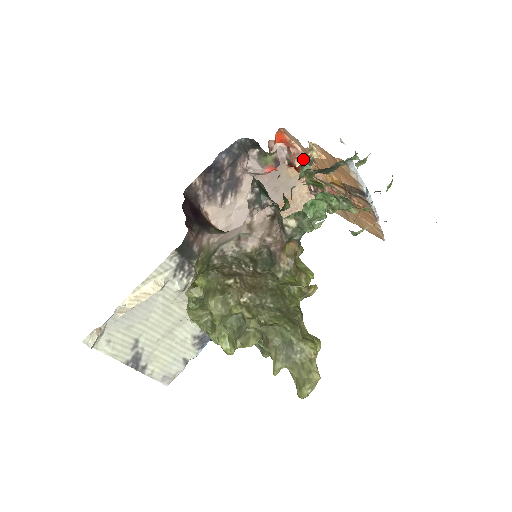
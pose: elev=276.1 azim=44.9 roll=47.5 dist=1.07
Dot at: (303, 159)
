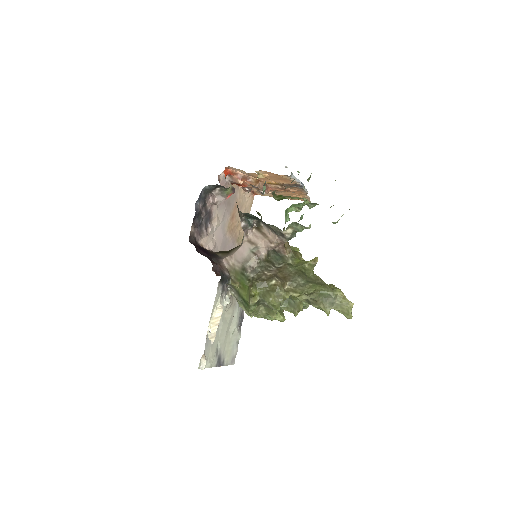
Dot at: (246, 178)
